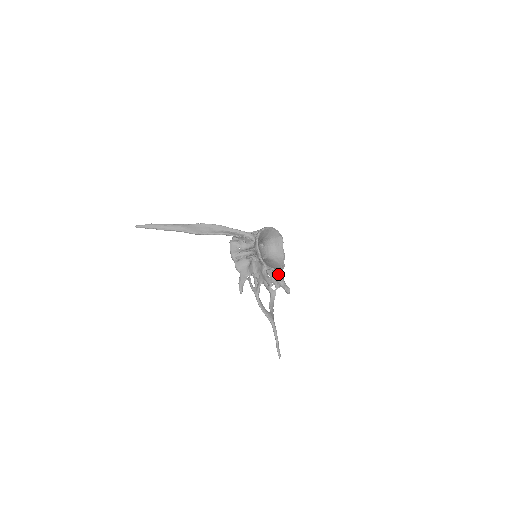
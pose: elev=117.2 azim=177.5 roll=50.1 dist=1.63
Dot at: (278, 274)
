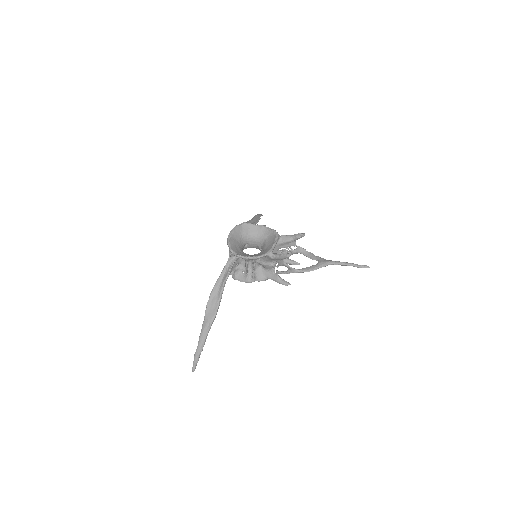
Dot at: (281, 240)
